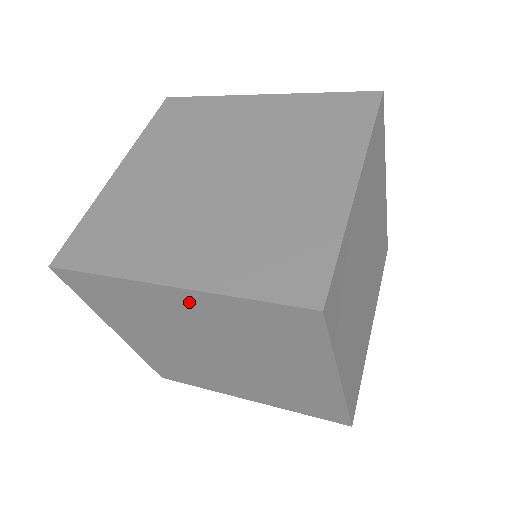
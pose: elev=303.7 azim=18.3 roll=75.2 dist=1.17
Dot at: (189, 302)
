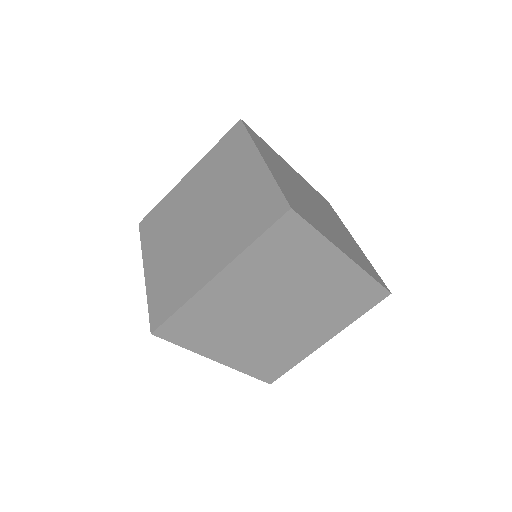
Dot at: occluded
